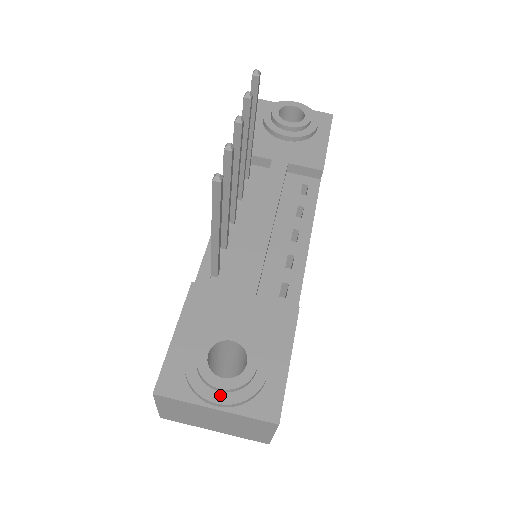
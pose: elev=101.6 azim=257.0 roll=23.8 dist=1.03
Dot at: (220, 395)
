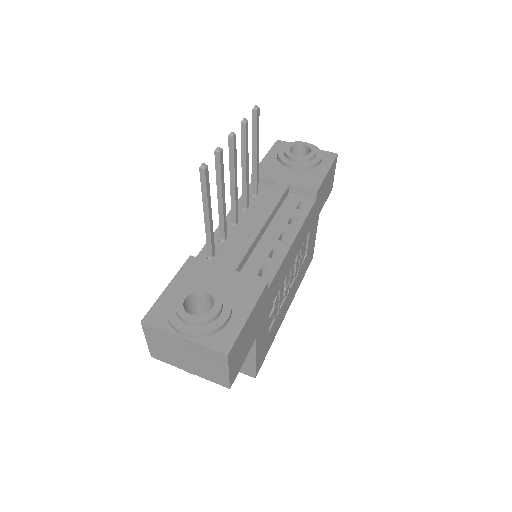
Dot at: (187, 327)
